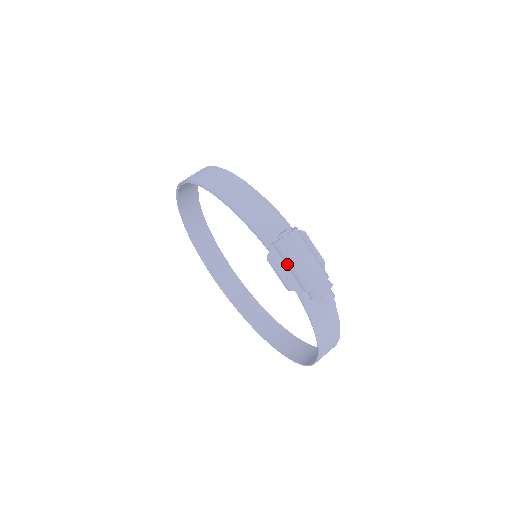
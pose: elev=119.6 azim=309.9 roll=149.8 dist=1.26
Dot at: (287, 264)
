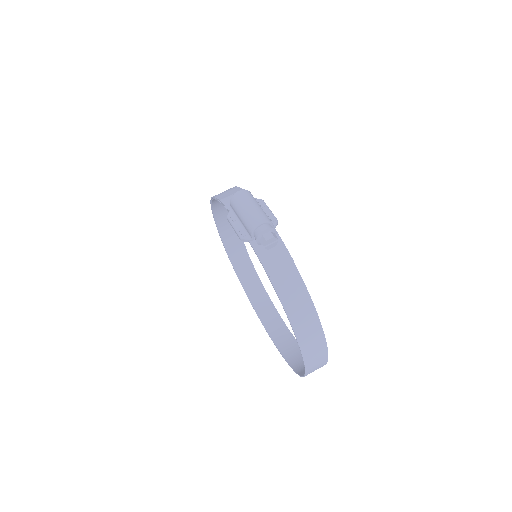
Dot at: (239, 217)
